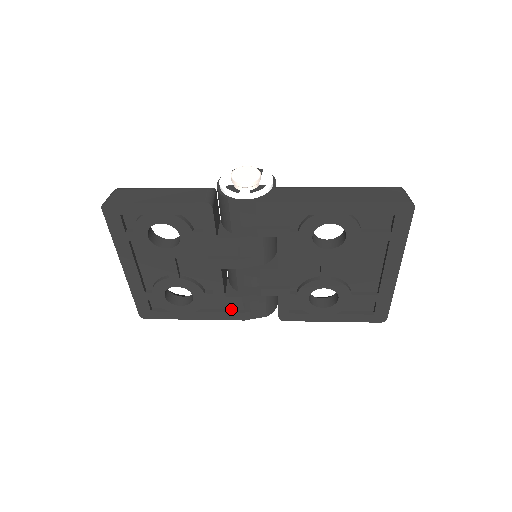
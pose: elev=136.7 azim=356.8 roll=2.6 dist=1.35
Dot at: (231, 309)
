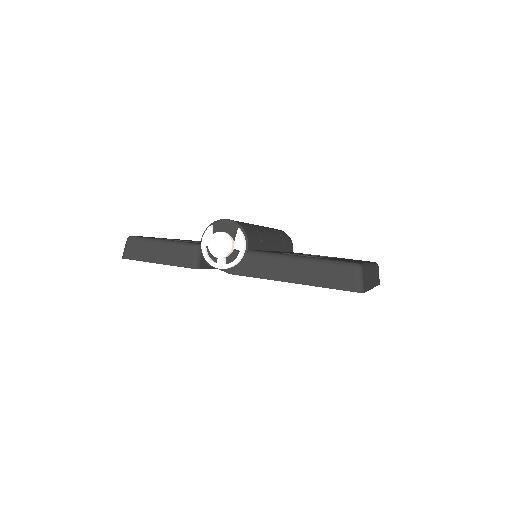
Dot at: occluded
